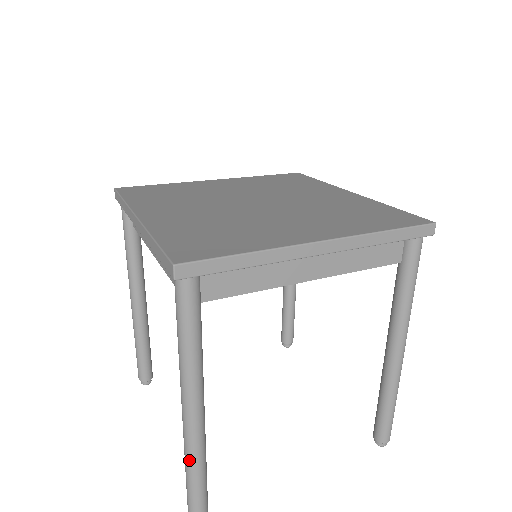
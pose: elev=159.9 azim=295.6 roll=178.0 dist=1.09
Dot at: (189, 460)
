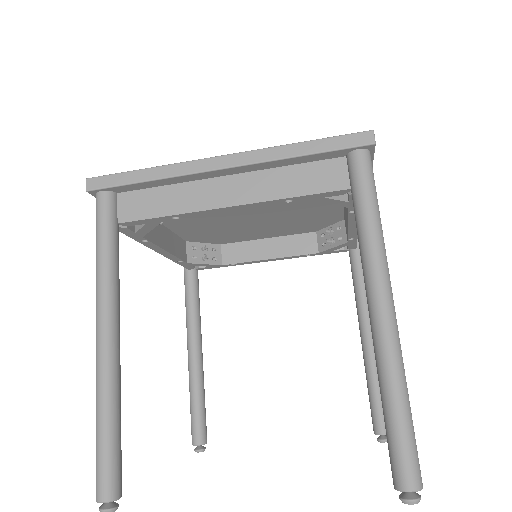
Dot at: (96, 401)
